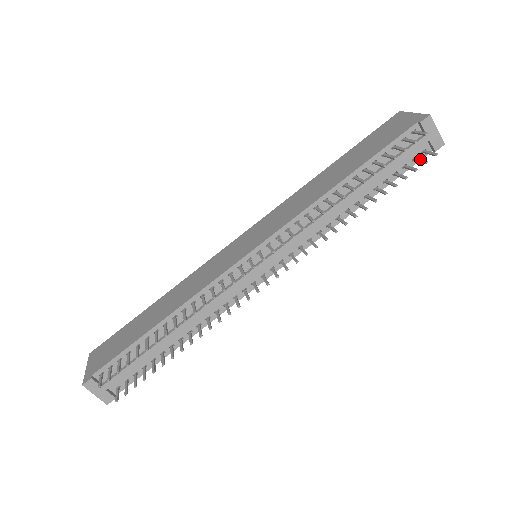
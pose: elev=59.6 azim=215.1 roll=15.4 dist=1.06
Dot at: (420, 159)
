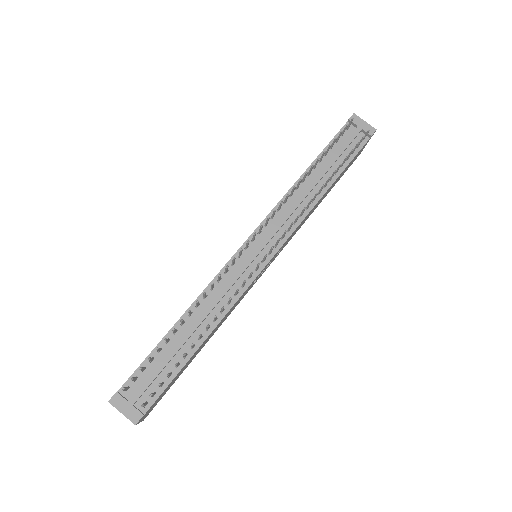
Dot at: (360, 140)
